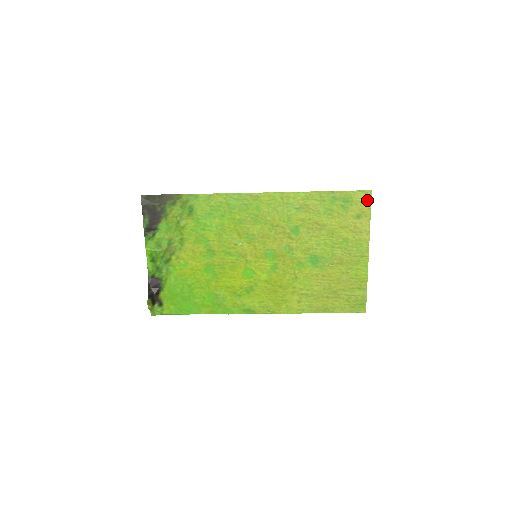
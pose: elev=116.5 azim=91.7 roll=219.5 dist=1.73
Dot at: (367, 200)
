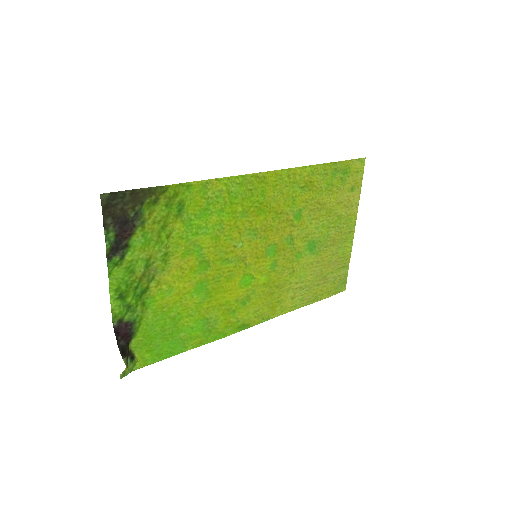
Dot at: (361, 169)
